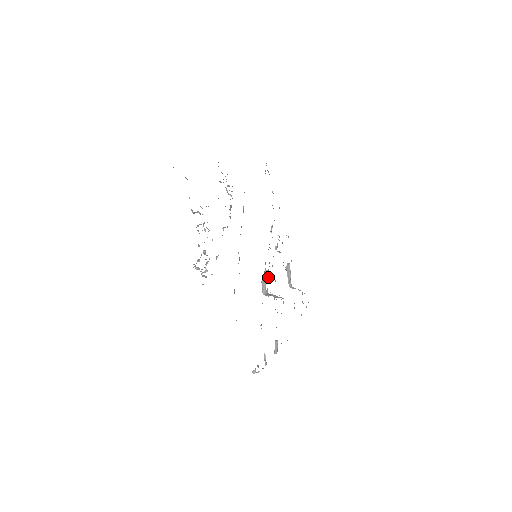
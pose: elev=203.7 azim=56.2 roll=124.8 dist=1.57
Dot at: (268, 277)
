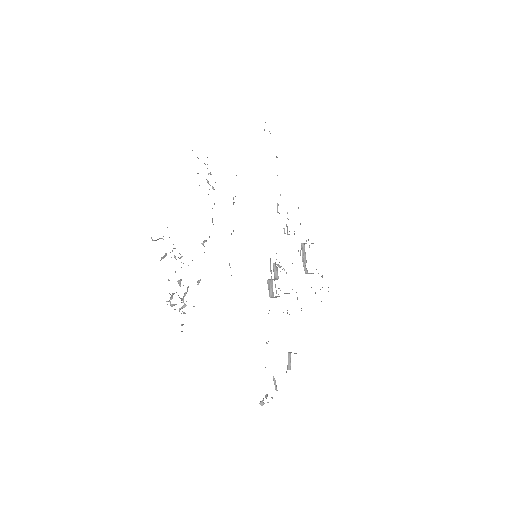
Dot at: (276, 272)
